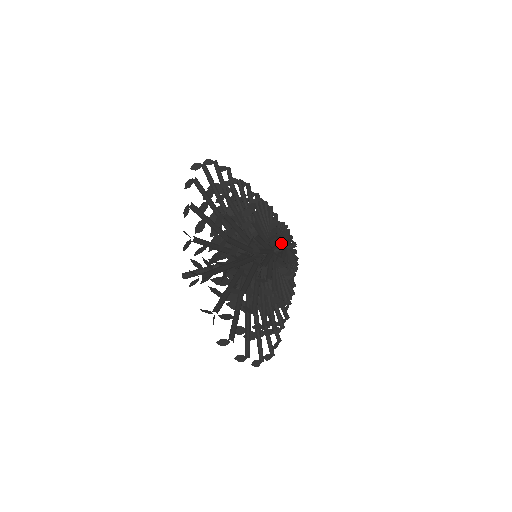
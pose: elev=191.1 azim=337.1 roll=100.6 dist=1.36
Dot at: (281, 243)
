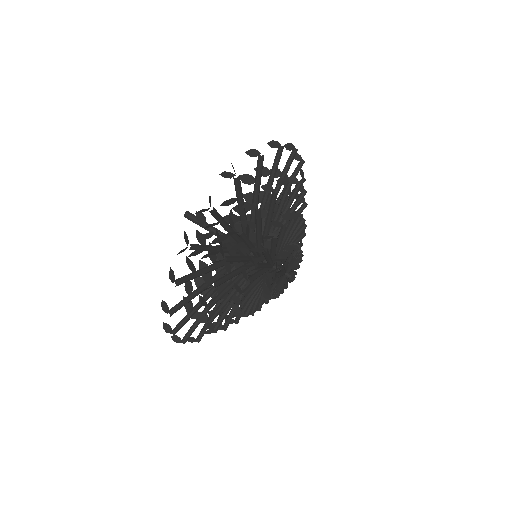
Dot at: (276, 283)
